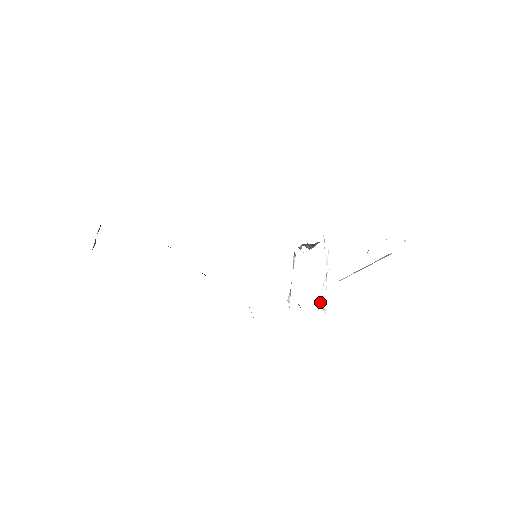
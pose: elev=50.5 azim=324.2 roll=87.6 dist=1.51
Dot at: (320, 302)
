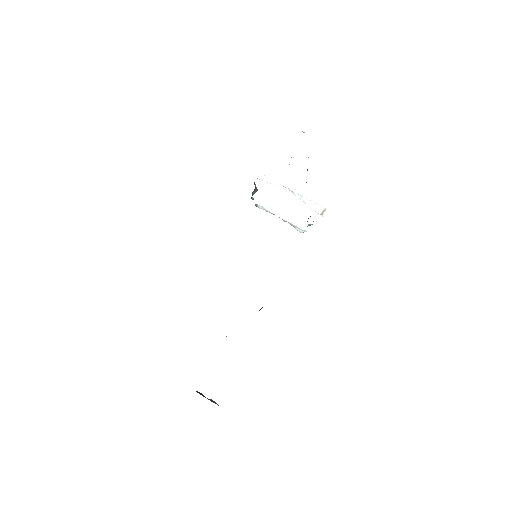
Dot at: (317, 211)
